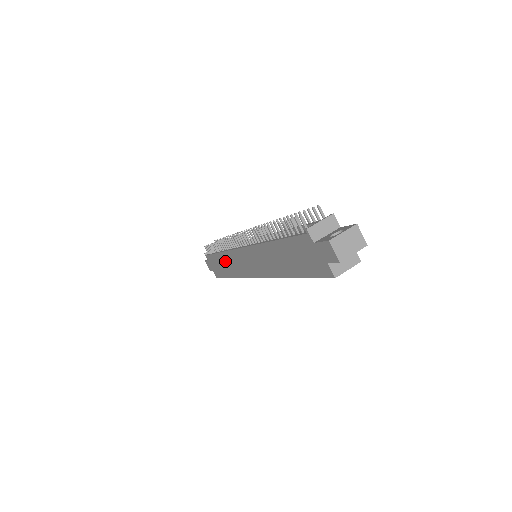
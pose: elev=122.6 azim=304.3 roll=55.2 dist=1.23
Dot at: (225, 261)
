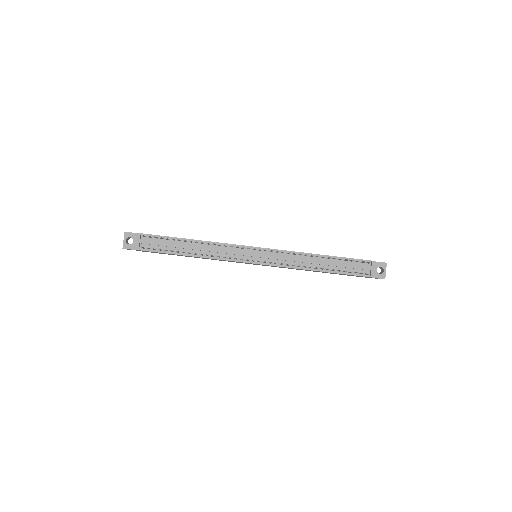
Dot at: occluded
